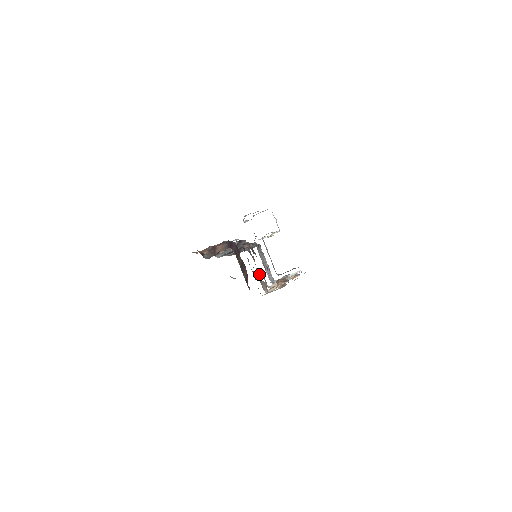
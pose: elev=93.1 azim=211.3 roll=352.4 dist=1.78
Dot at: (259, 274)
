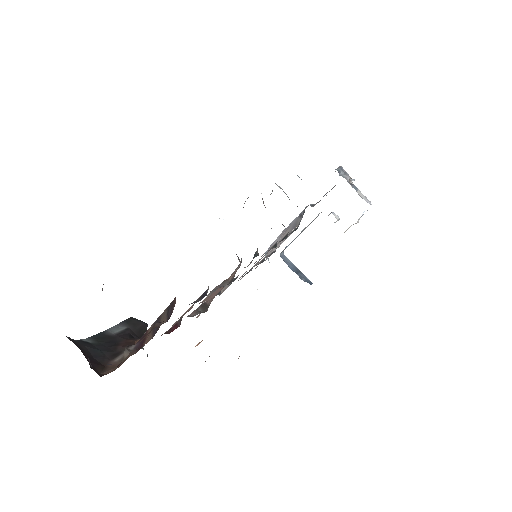
Dot at: (200, 310)
